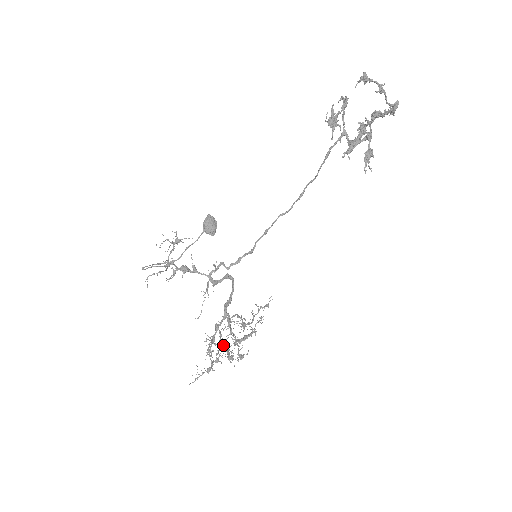
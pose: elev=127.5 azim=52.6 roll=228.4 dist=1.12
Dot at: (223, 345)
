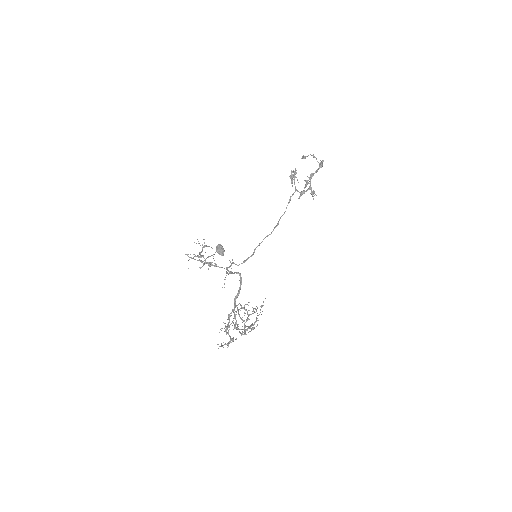
Dot at: occluded
